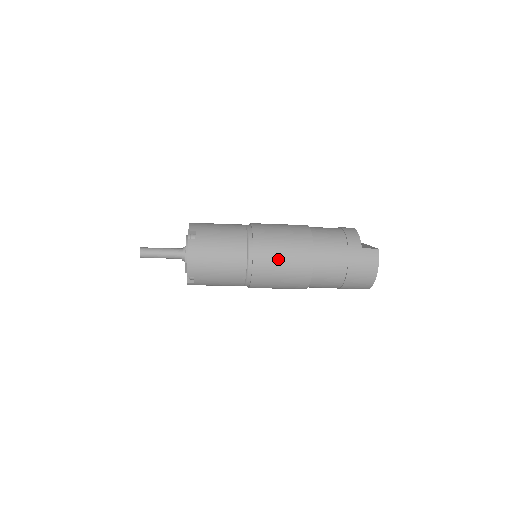
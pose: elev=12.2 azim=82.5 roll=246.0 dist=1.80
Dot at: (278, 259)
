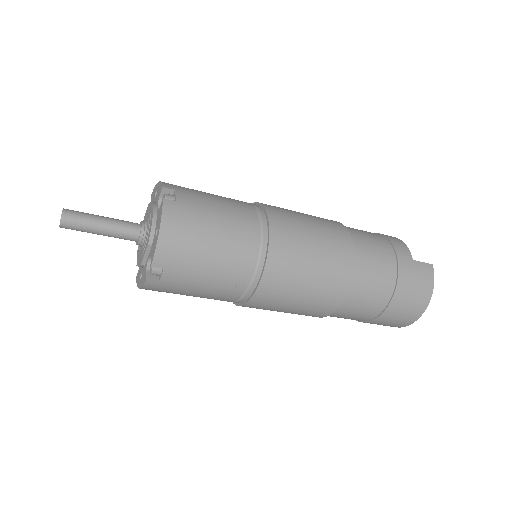
Dot at: (305, 256)
